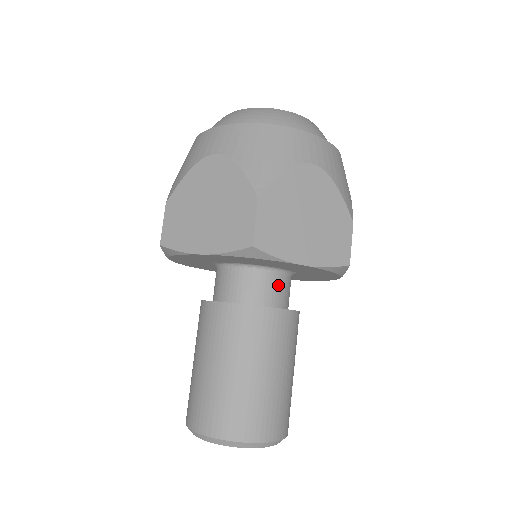
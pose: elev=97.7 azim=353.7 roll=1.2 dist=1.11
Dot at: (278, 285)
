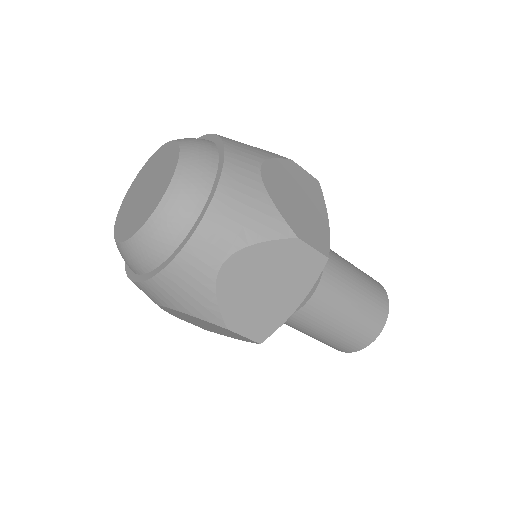
Dot at: occluded
